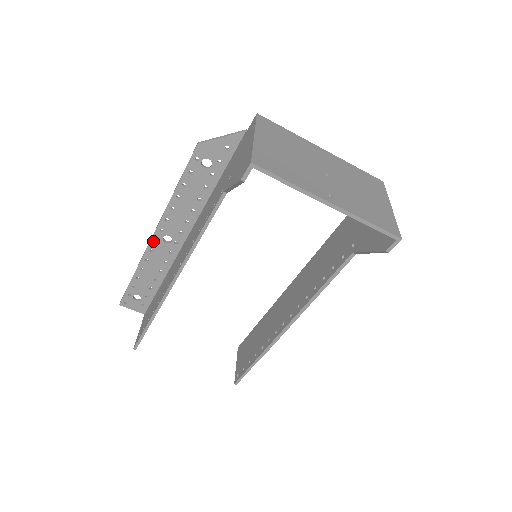
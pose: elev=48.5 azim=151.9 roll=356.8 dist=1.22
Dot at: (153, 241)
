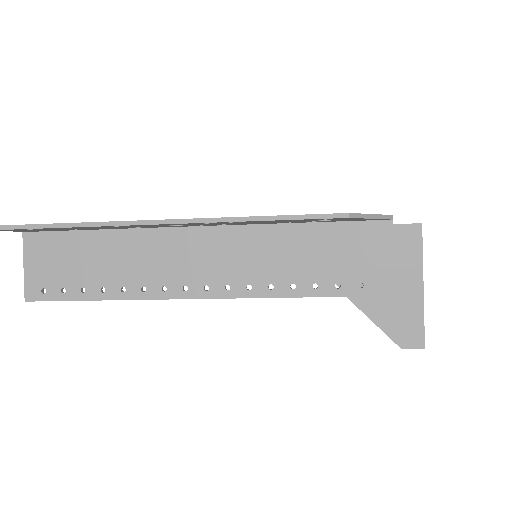
Dot at: (156, 224)
